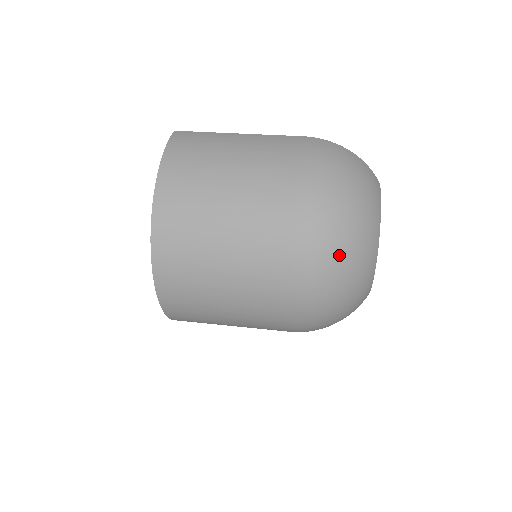
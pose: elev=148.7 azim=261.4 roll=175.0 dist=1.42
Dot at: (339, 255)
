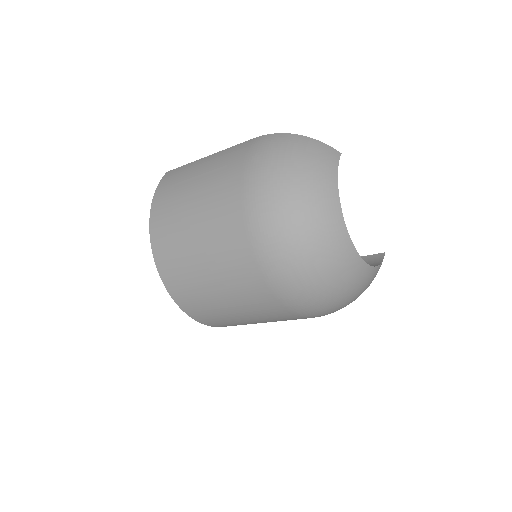
Dot at: (293, 238)
